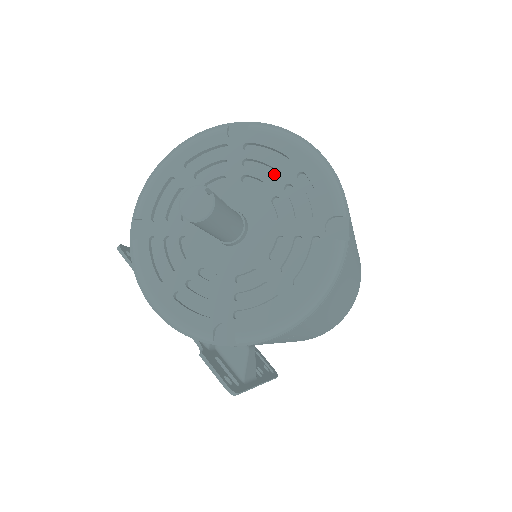
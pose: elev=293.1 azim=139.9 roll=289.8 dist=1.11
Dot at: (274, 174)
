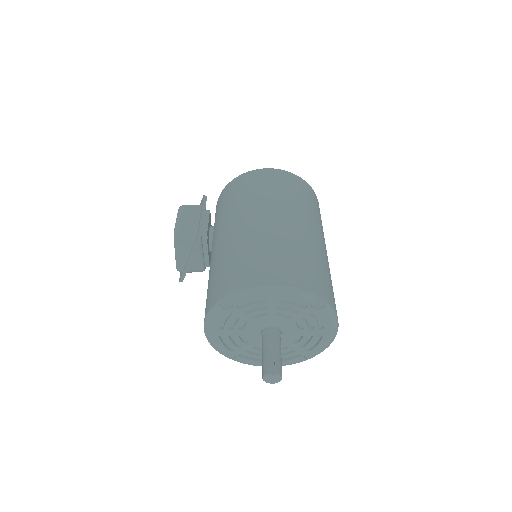
Dot at: (265, 305)
